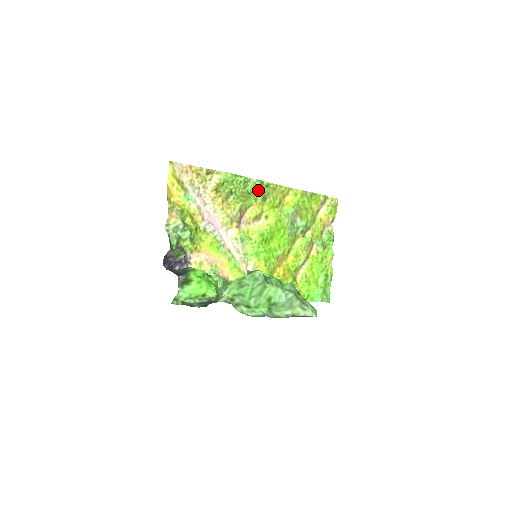
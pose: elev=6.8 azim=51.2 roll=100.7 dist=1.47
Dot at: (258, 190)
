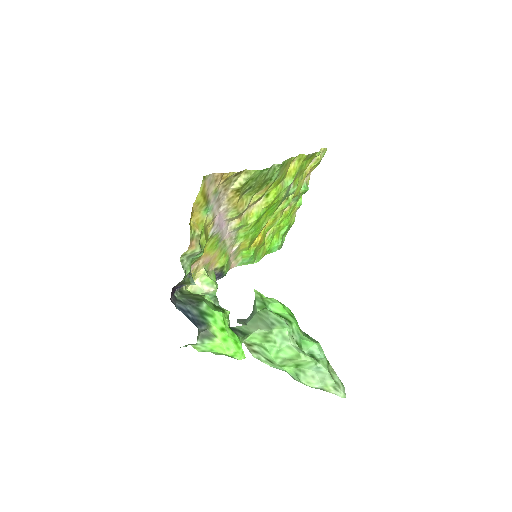
Dot at: (274, 174)
